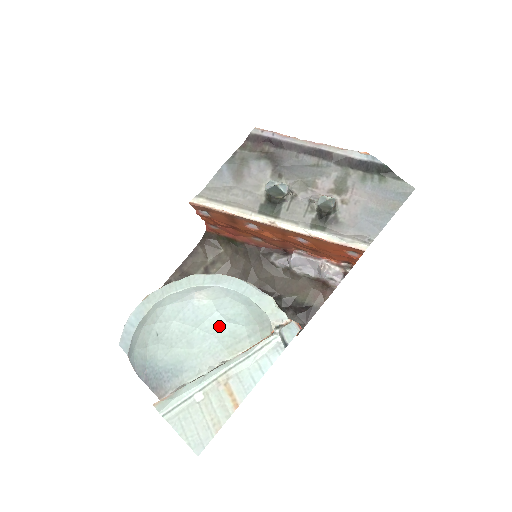
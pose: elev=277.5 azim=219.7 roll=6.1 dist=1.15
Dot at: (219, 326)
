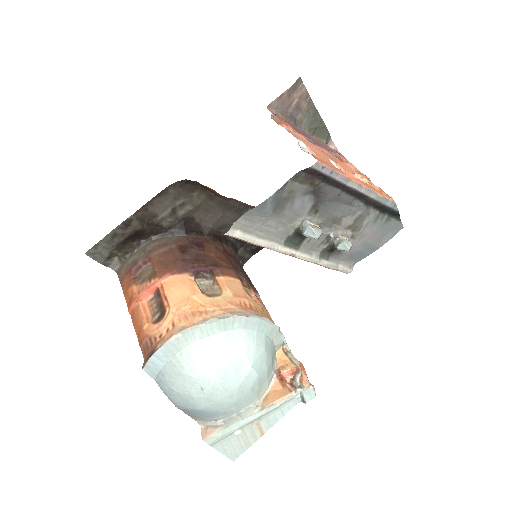
Dot at: (253, 380)
